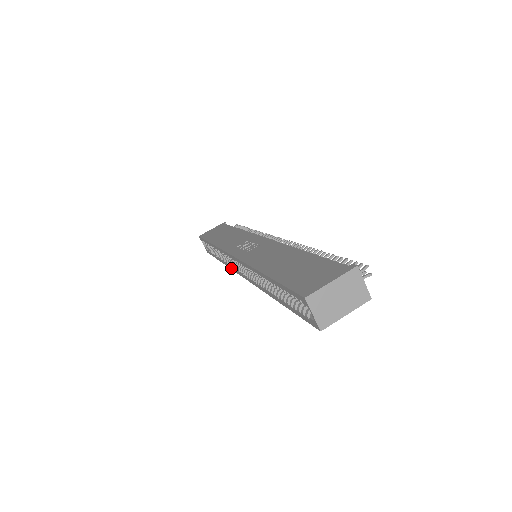
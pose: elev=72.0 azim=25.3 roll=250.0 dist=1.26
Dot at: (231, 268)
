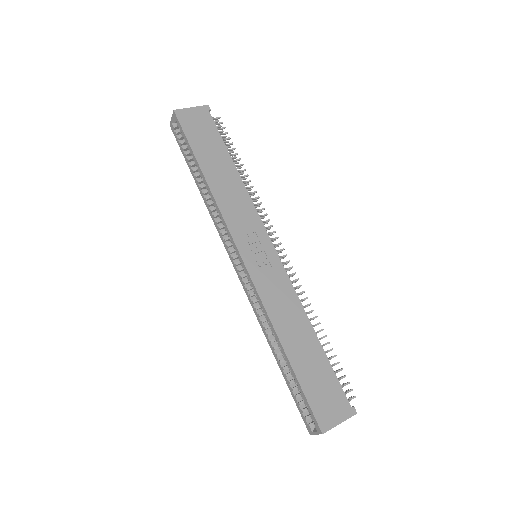
Dot at: (217, 229)
